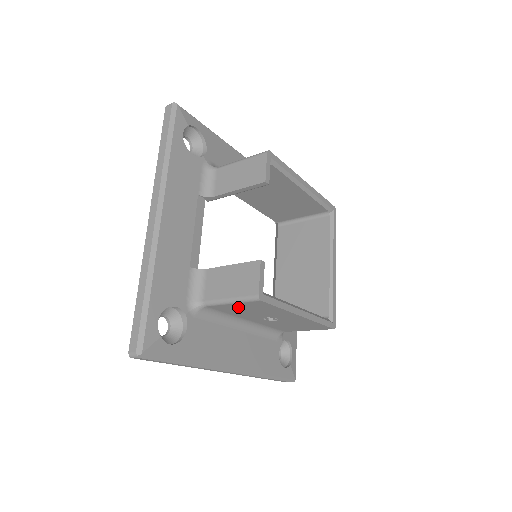
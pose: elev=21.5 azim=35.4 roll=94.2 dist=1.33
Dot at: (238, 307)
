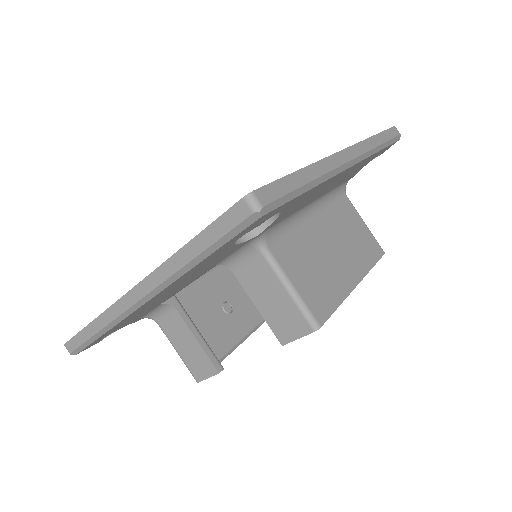
Dot at: occluded
